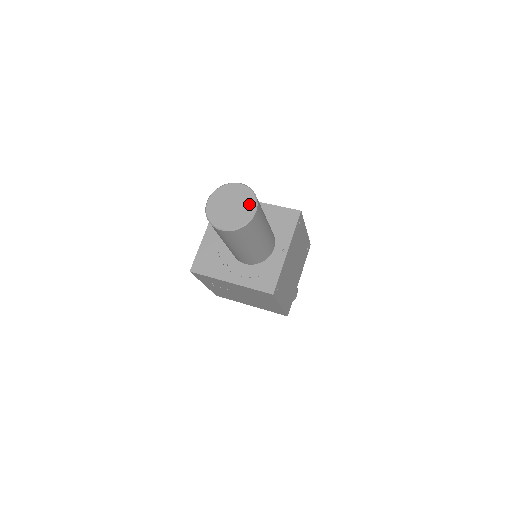
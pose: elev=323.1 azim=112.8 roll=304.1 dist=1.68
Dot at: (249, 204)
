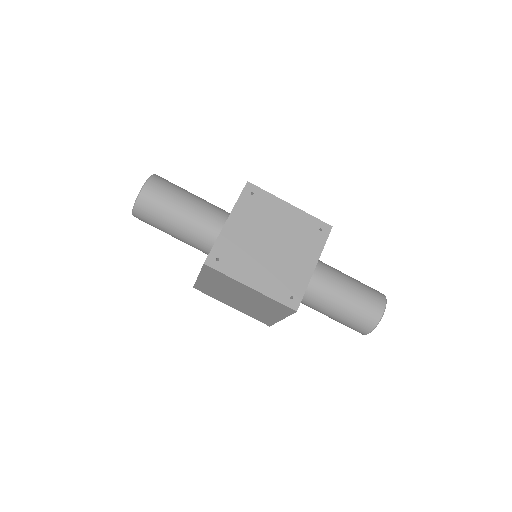
Dot at: occluded
